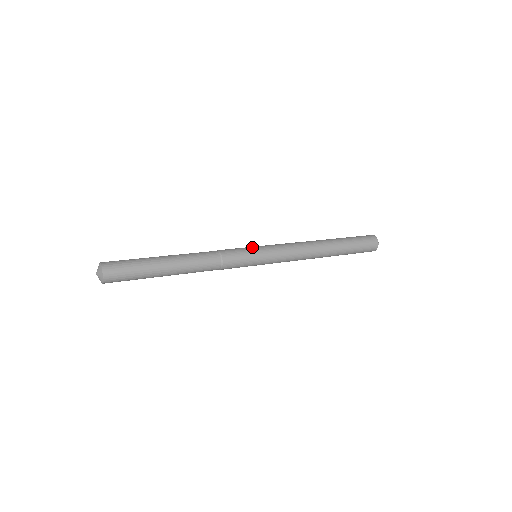
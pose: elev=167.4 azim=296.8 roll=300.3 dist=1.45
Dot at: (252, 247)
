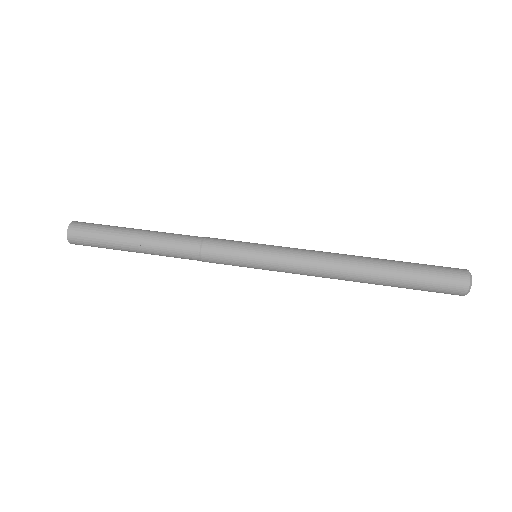
Dot at: occluded
